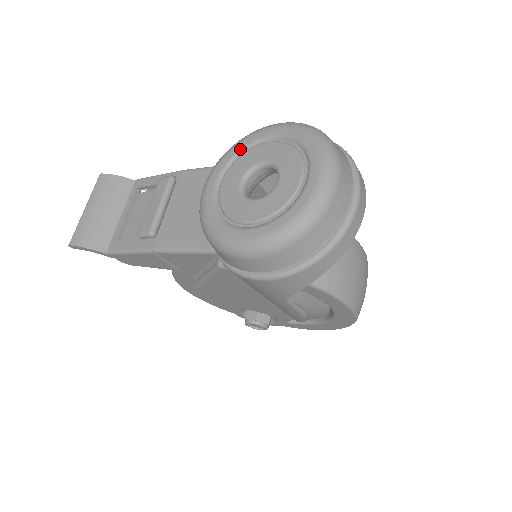
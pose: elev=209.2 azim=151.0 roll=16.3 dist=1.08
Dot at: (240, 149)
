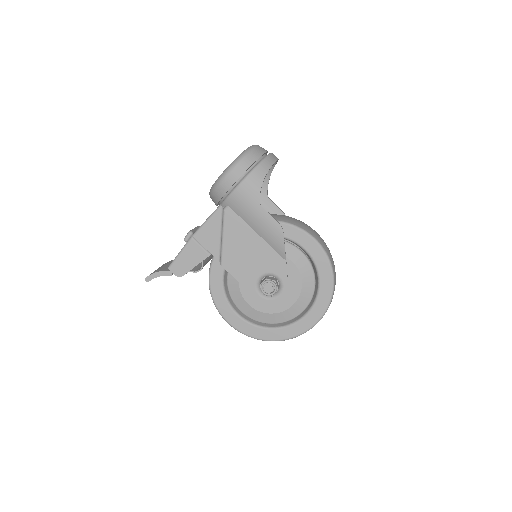
Dot at: occluded
